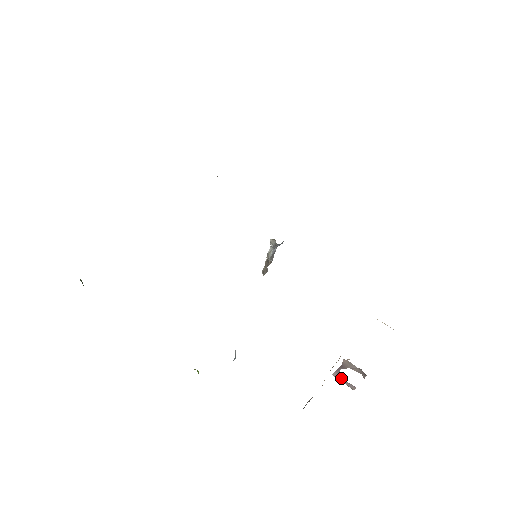
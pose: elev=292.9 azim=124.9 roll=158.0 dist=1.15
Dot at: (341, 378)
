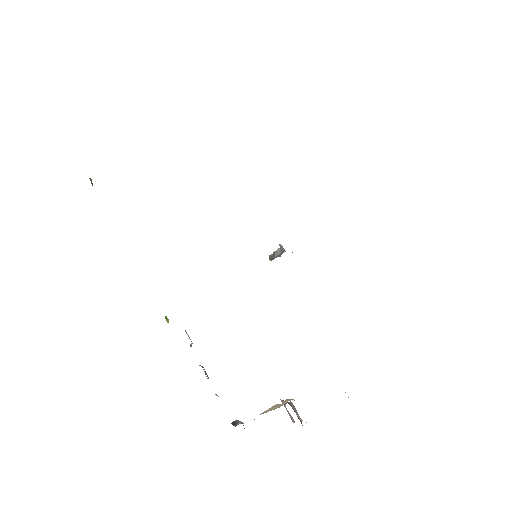
Dot at: occluded
